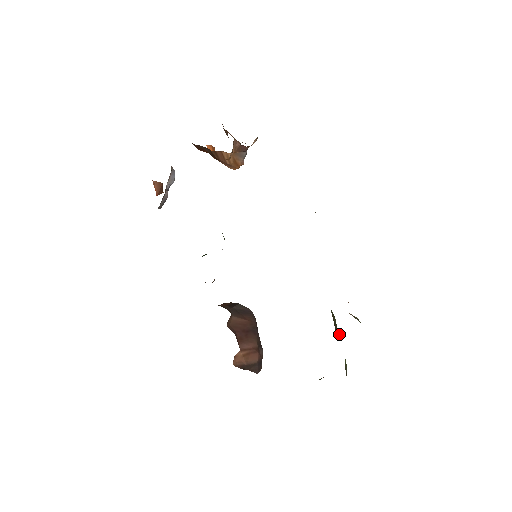
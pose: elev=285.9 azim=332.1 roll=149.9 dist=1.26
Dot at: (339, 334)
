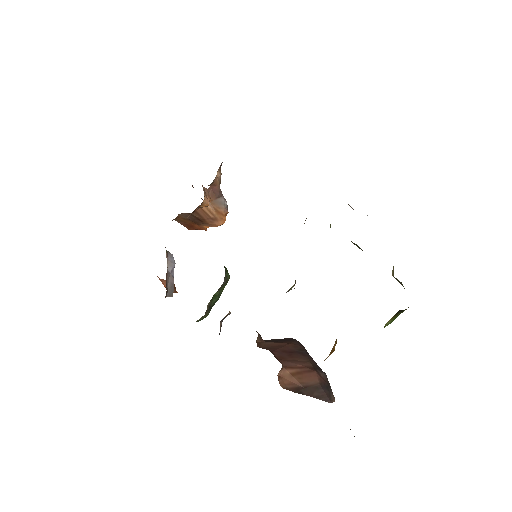
Dot at: occluded
